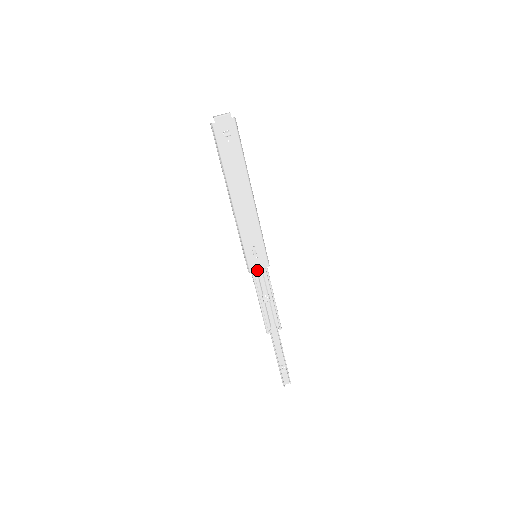
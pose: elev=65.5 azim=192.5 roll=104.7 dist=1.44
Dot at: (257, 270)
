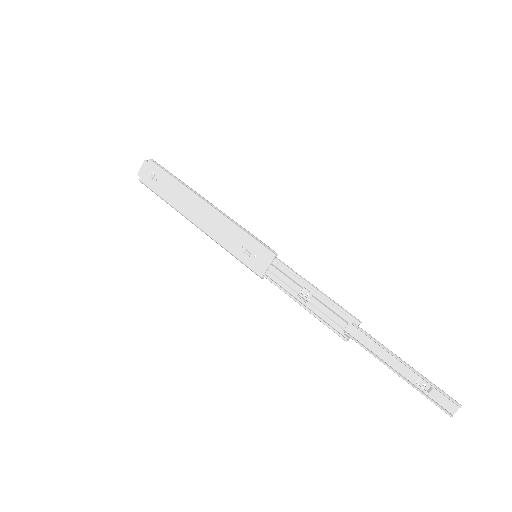
Dot at: (269, 270)
